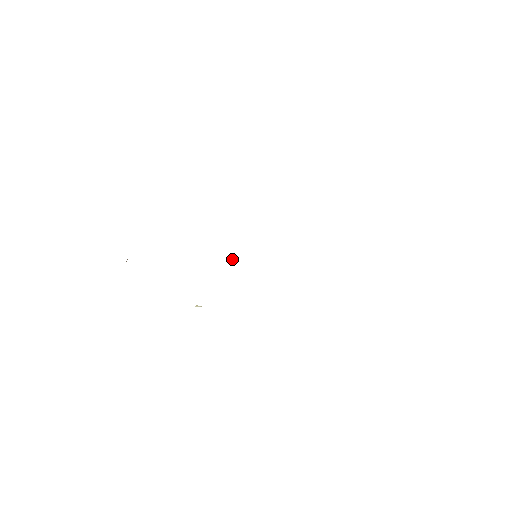
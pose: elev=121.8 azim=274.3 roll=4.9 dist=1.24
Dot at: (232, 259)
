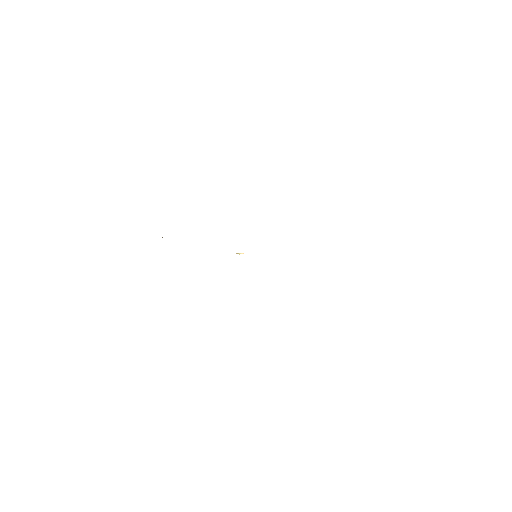
Dot at: (239, 254)
